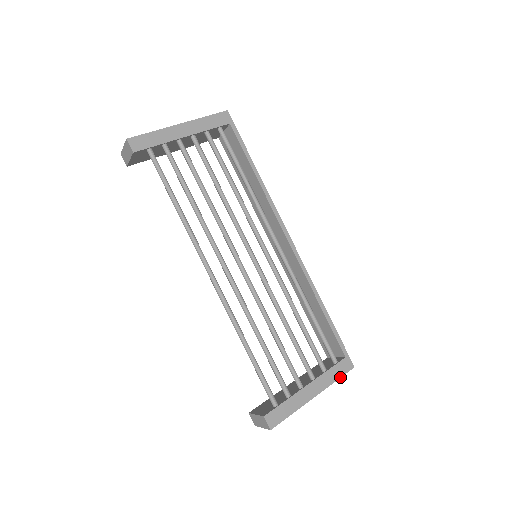
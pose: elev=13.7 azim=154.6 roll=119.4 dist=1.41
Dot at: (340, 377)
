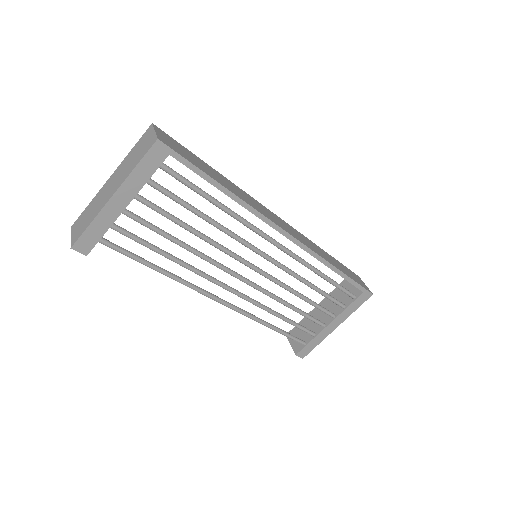
Dot at: occluded
